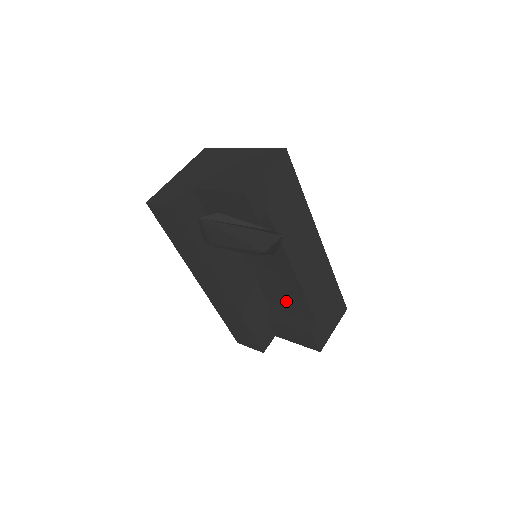
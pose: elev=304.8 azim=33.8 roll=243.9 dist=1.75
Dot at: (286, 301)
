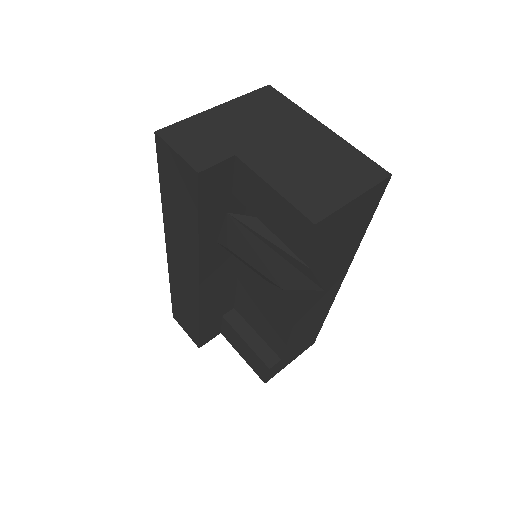
Dot at: (260, 318)
